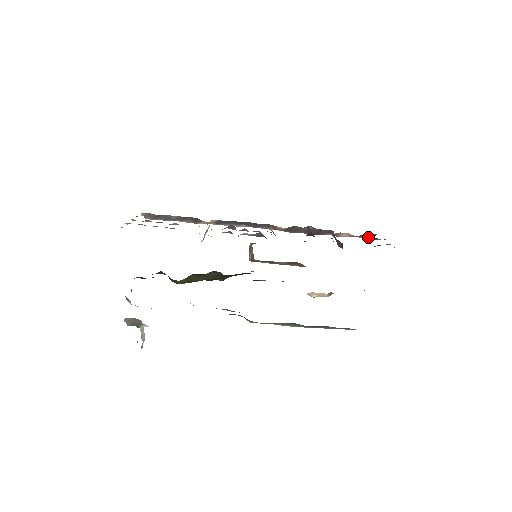
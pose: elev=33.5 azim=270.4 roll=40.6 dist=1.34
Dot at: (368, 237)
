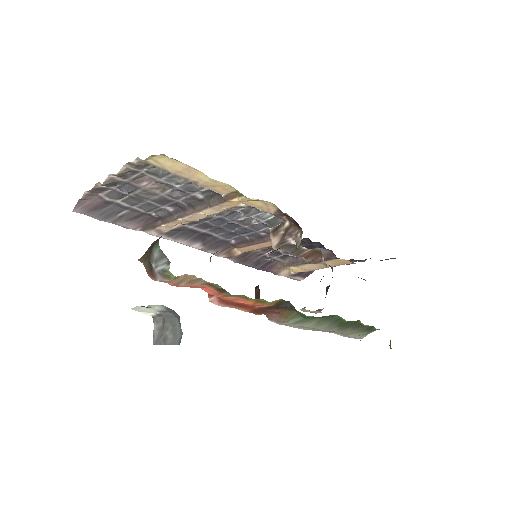
Dot at: (300, 278)
